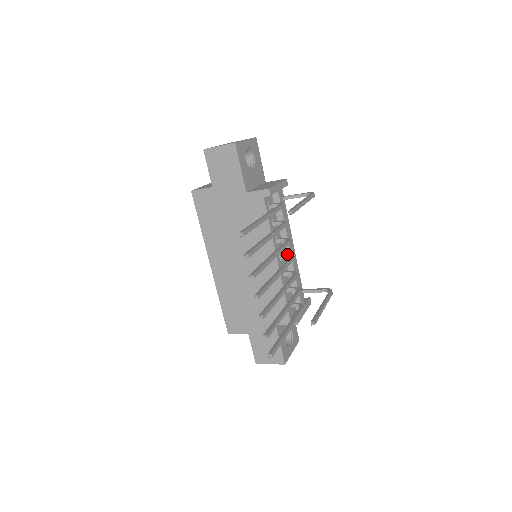
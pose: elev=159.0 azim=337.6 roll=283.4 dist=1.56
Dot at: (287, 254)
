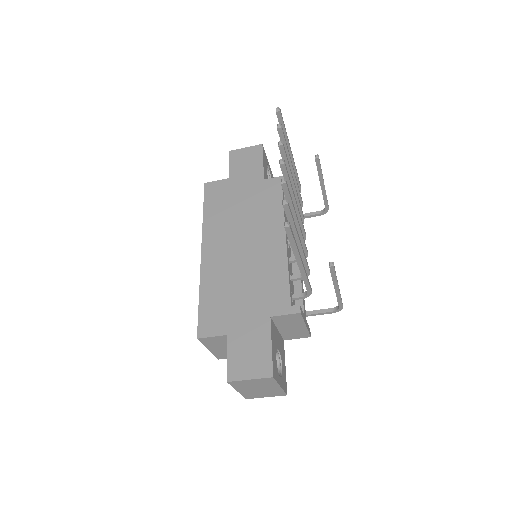
Dot at: occluded
